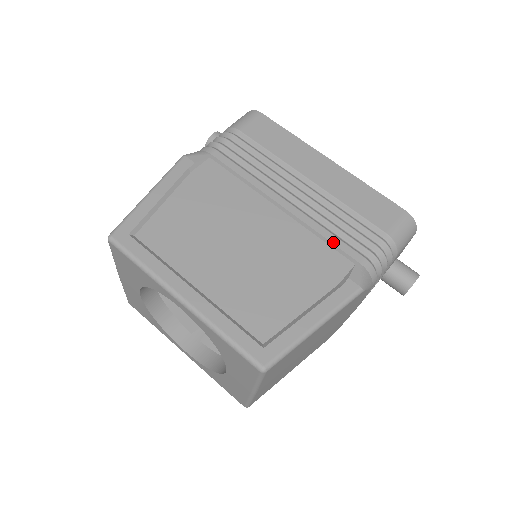
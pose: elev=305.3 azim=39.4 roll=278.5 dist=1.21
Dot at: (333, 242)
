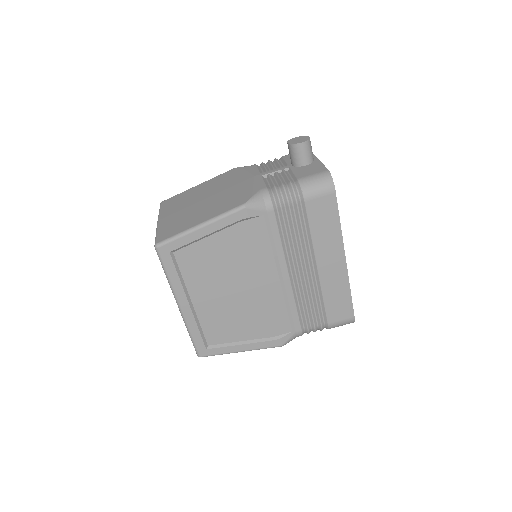
Dot at: (292, 314)
